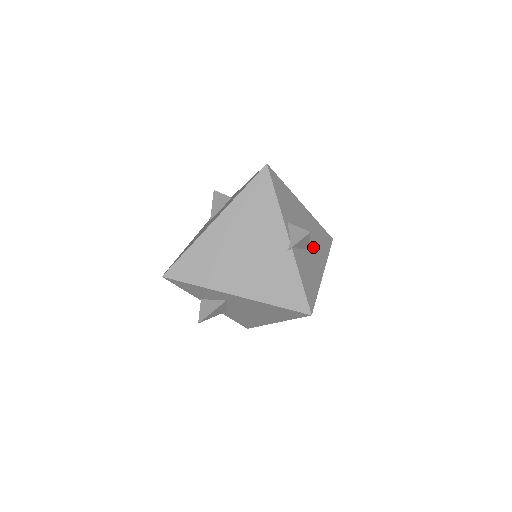
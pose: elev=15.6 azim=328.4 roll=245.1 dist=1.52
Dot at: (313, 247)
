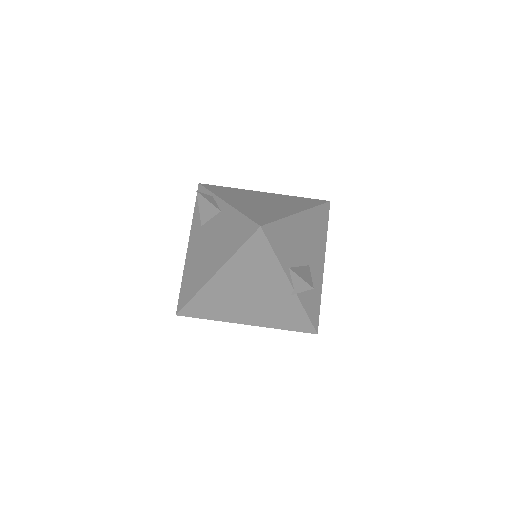
Dot at: (313, 252)
